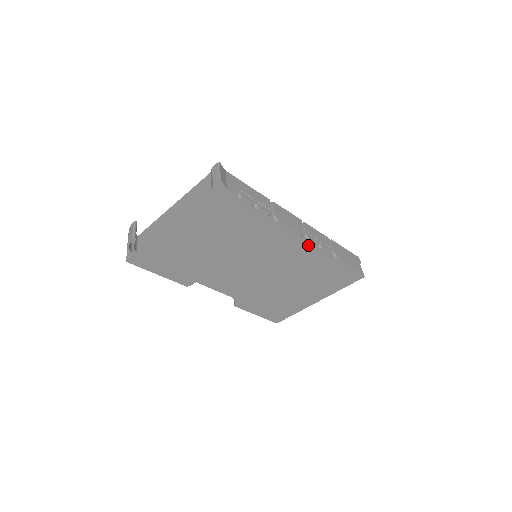
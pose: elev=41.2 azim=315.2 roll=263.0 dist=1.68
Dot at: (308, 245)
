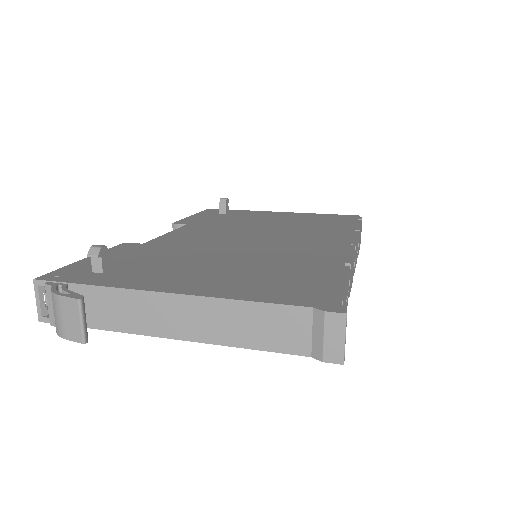
Dot at: occluded
